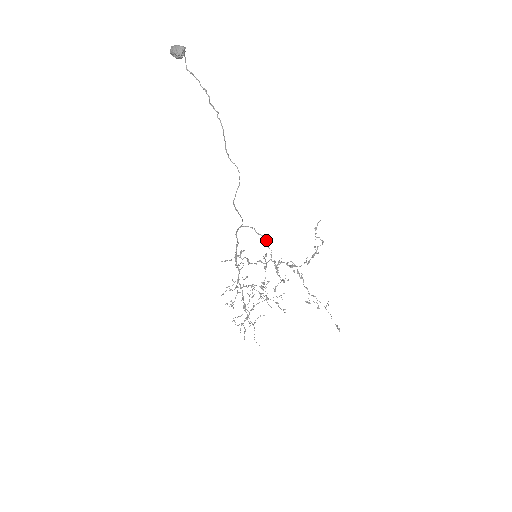
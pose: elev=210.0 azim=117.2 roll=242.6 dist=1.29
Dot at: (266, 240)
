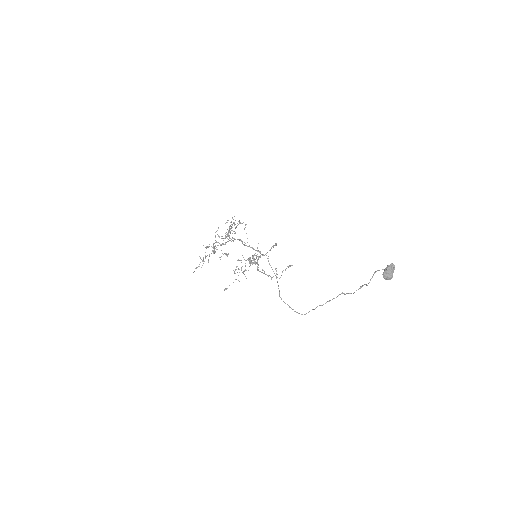
Dot at: occluded
